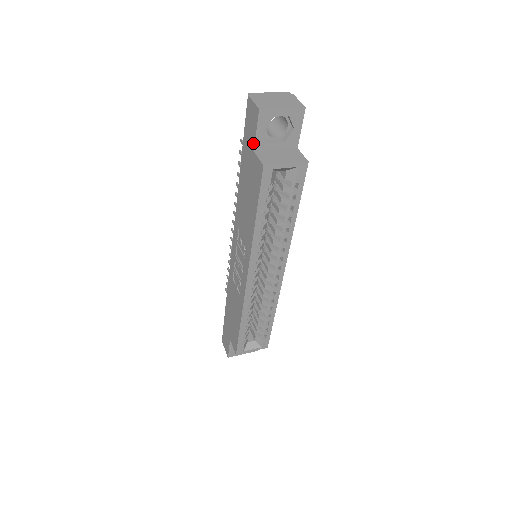
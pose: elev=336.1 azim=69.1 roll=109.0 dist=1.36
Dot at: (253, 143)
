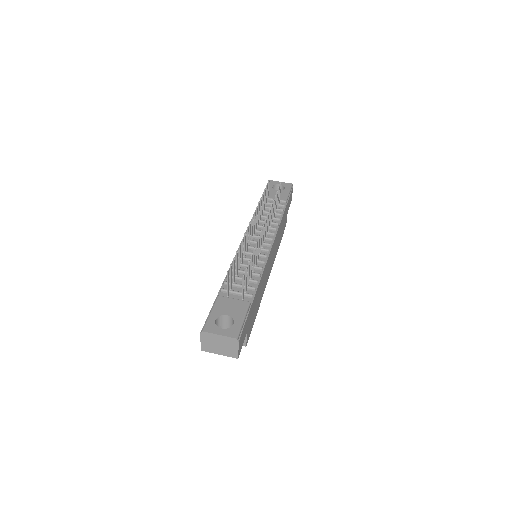
Dot at: occluded
